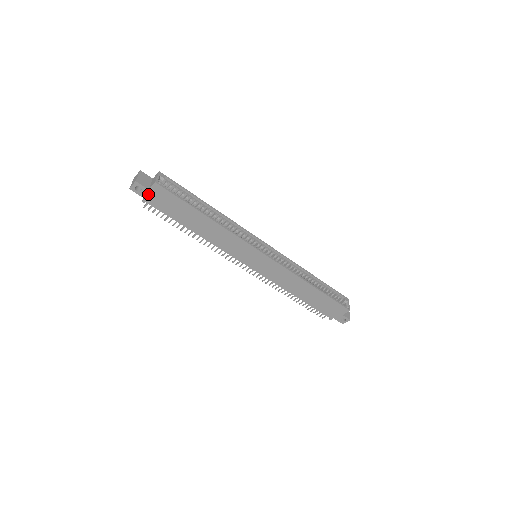
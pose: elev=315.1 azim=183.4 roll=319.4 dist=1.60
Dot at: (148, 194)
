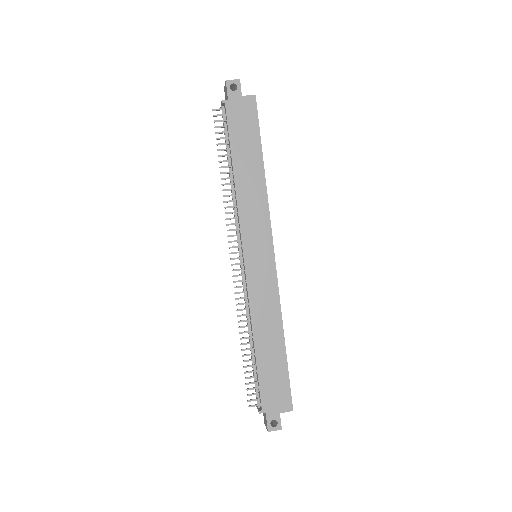
Dot at: (236, 99)
